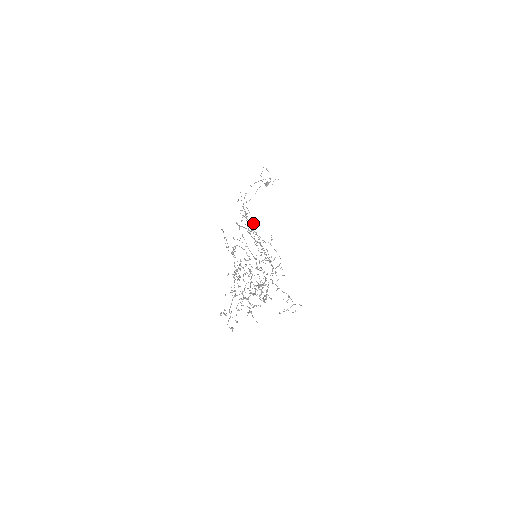
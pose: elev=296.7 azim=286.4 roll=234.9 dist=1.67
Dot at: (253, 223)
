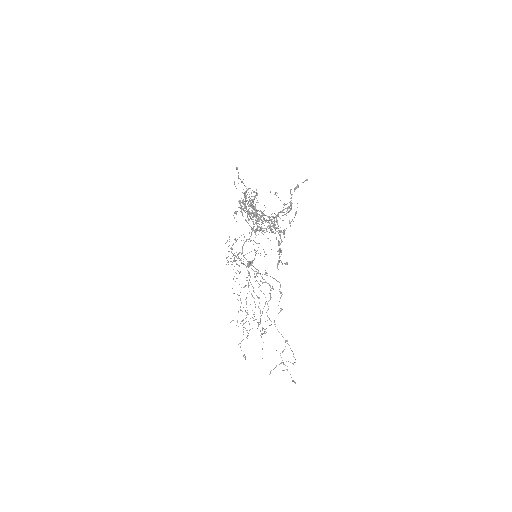
Dot at: occluded
